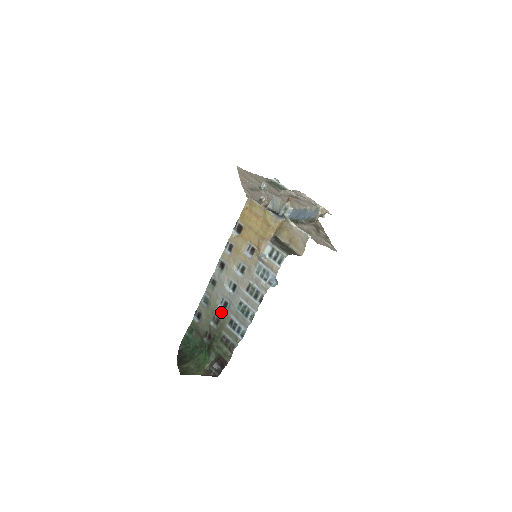
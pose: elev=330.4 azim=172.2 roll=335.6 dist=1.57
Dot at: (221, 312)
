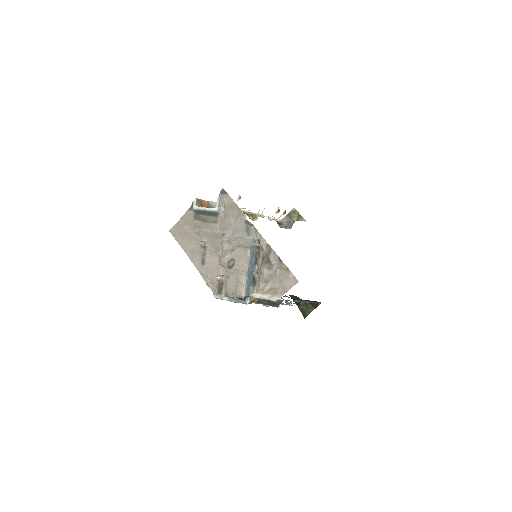
Dot at: occluded
